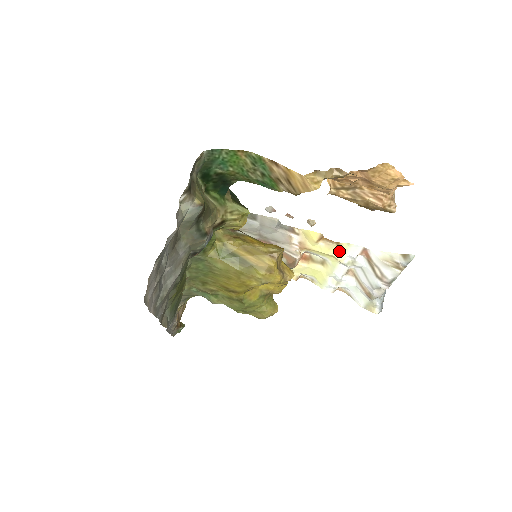
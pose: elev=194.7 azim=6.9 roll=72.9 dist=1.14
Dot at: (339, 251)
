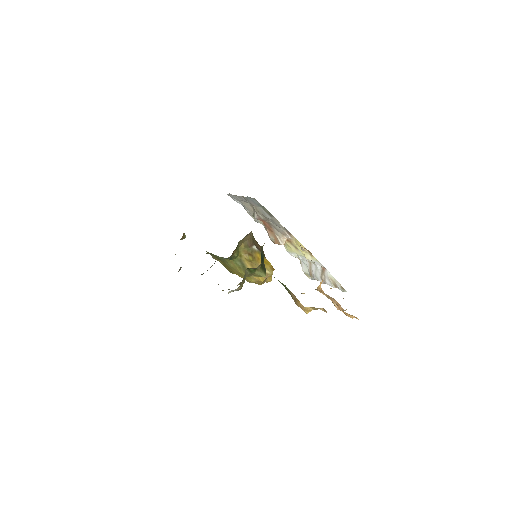
Dot at: (310, 256)
